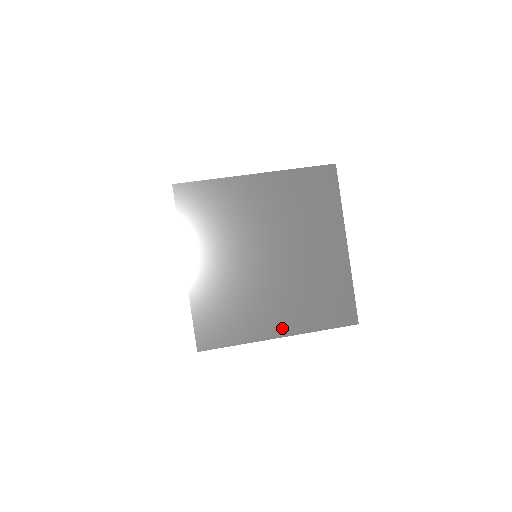
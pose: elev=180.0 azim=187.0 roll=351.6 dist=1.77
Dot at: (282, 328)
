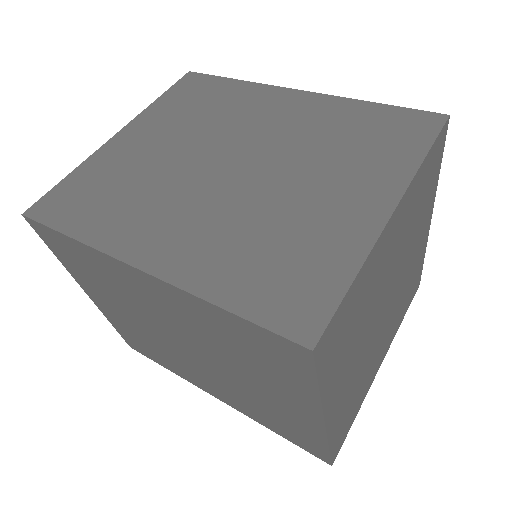
Dot at: (383, 356)
